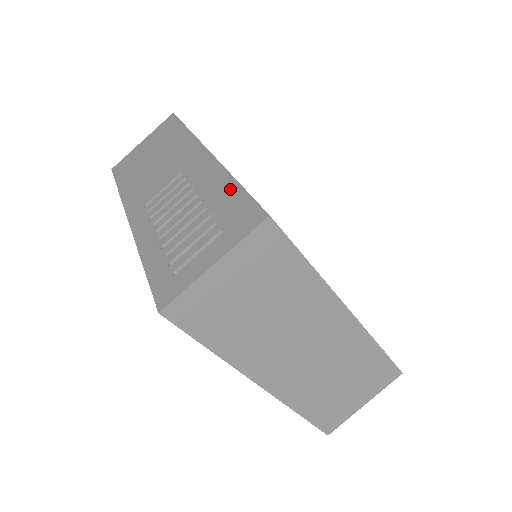
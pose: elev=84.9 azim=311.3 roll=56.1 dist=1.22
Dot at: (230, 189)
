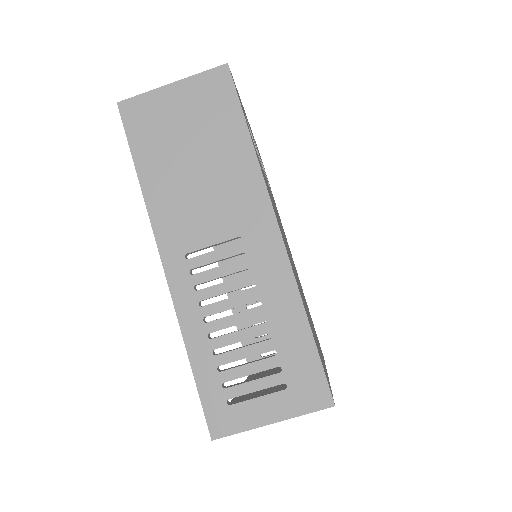
Dot at: (300, 331)
